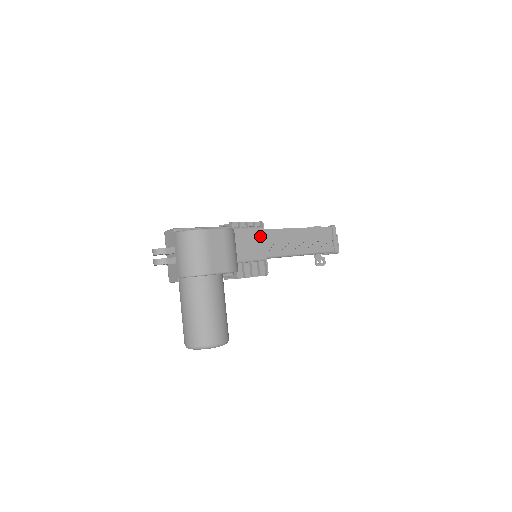
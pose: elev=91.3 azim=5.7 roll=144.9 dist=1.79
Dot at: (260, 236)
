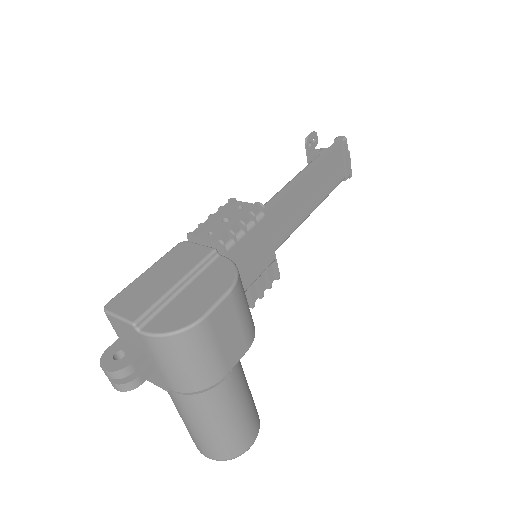
Dot at: (263, 232)
